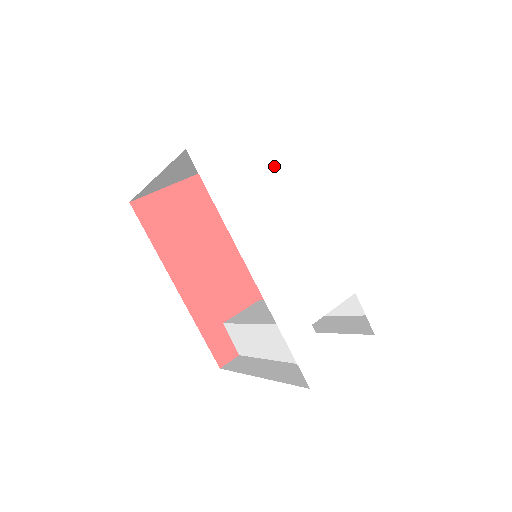
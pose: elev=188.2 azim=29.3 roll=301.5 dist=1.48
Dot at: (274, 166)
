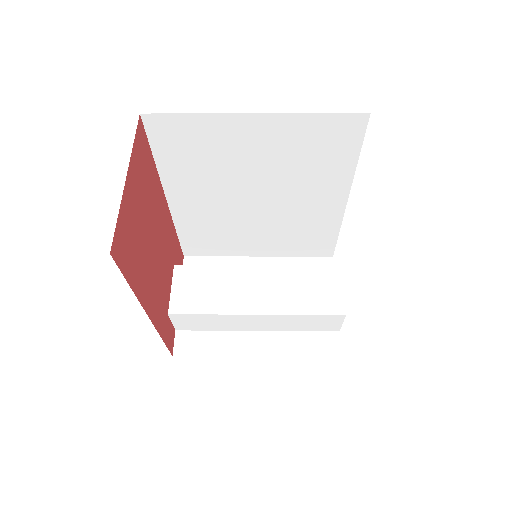
Dot at: occluded
